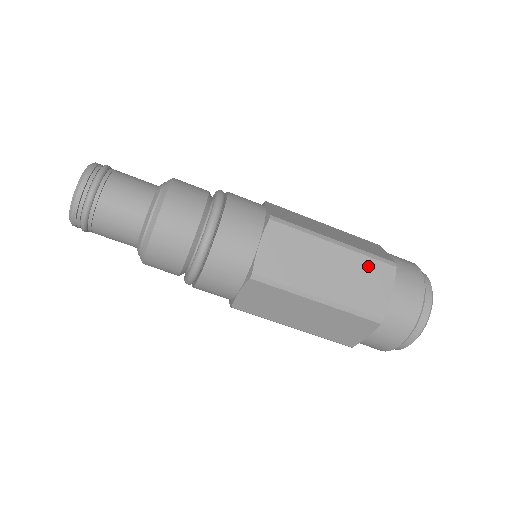
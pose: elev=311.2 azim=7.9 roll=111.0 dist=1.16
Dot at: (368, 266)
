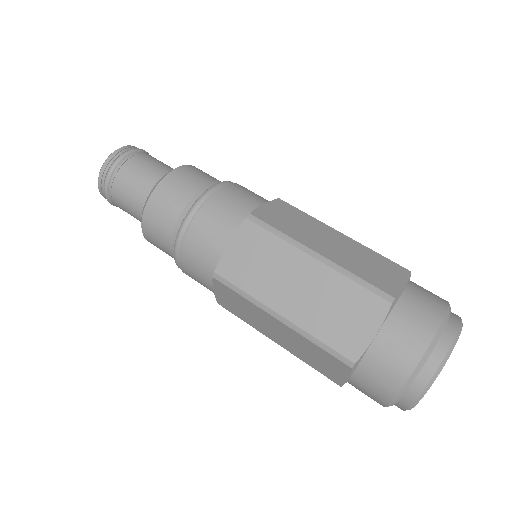
Dot at: (351, 293)
